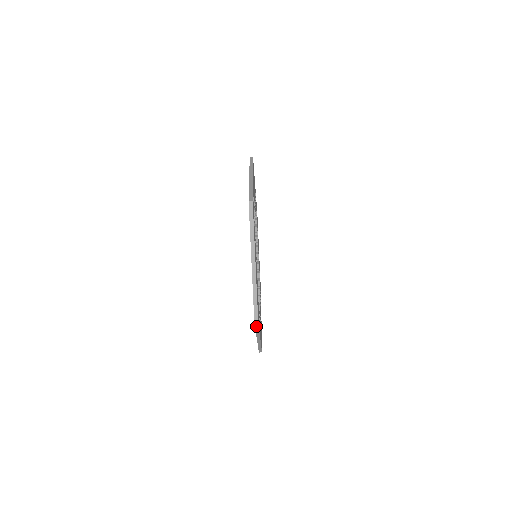
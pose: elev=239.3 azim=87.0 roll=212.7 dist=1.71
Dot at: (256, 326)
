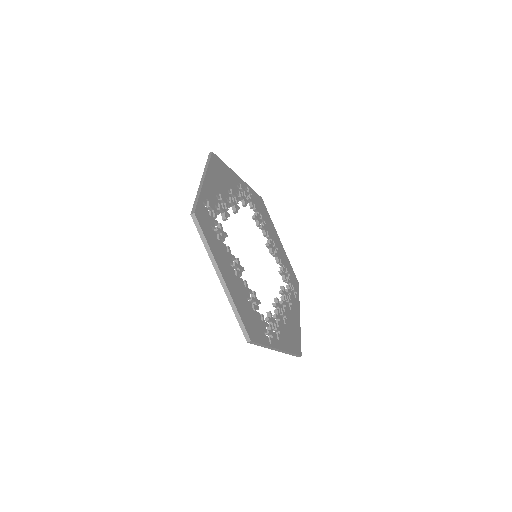
Dot at: (255, 344)
